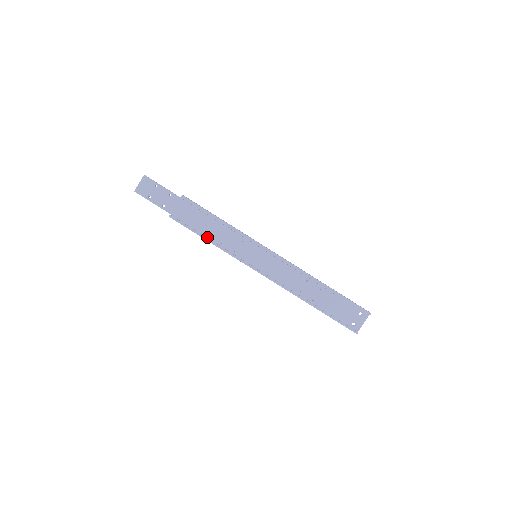
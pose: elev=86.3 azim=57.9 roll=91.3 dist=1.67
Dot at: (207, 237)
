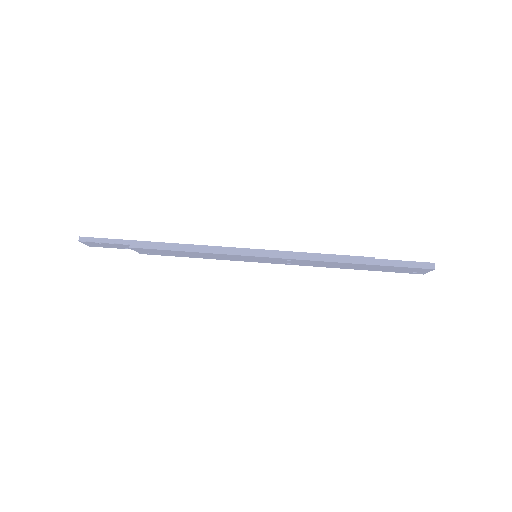
Dot at: (186, 250)
